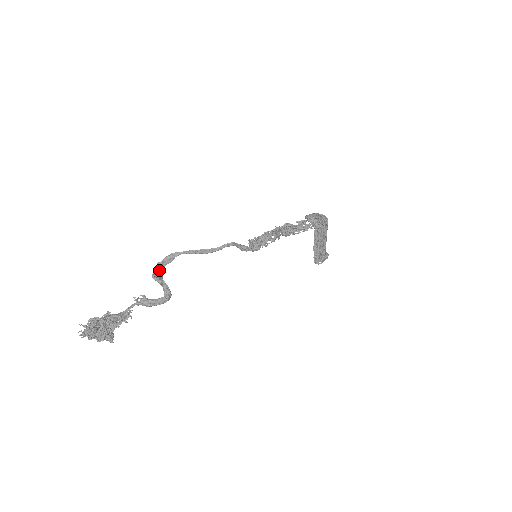
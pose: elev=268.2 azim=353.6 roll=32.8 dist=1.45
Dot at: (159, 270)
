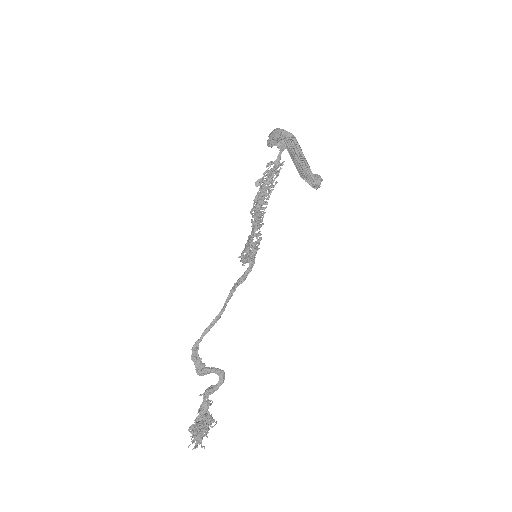
Dot at: (197, 363)
